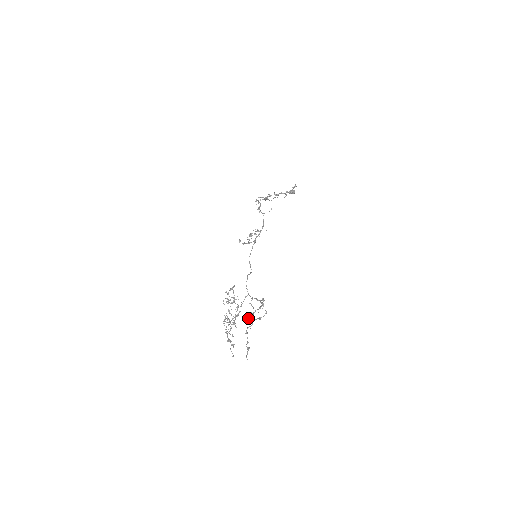
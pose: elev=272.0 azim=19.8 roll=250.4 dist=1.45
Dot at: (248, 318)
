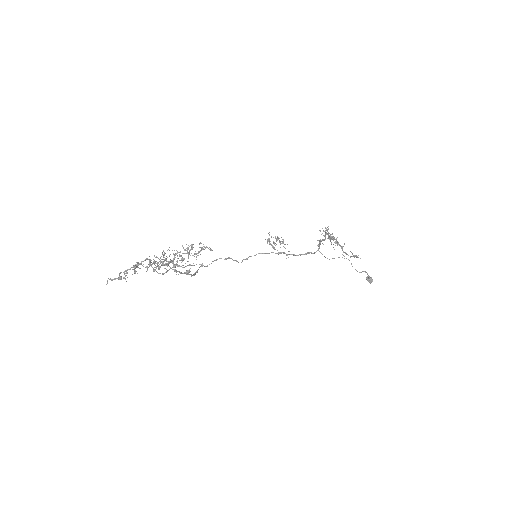
Dot at: (155, 261)
